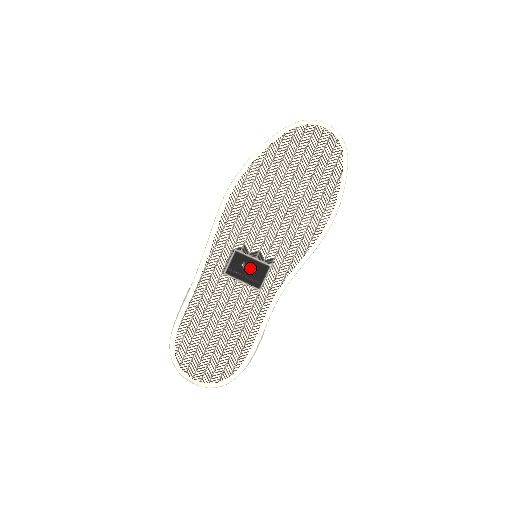
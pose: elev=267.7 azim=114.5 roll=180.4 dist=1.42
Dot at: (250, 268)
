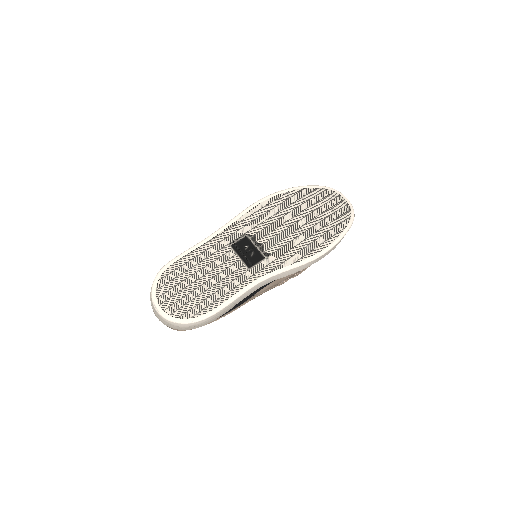
Dot at: (250, 252)
